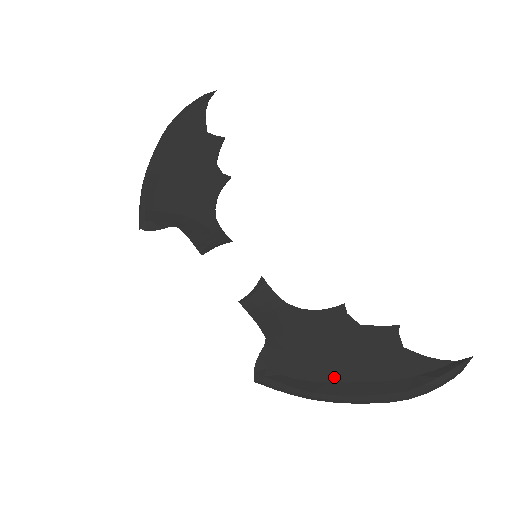
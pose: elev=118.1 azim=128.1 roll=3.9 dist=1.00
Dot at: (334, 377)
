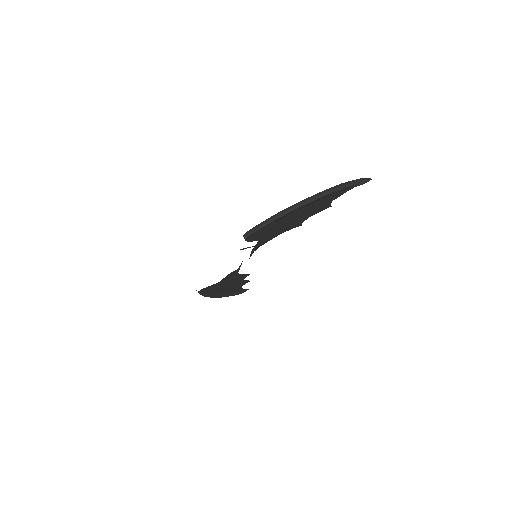
Dot at: (289, 214)
